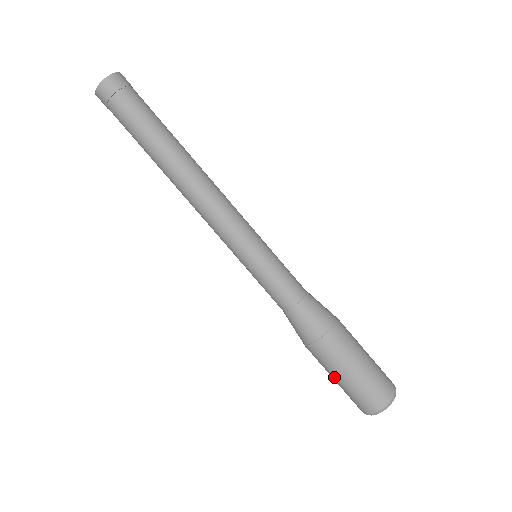
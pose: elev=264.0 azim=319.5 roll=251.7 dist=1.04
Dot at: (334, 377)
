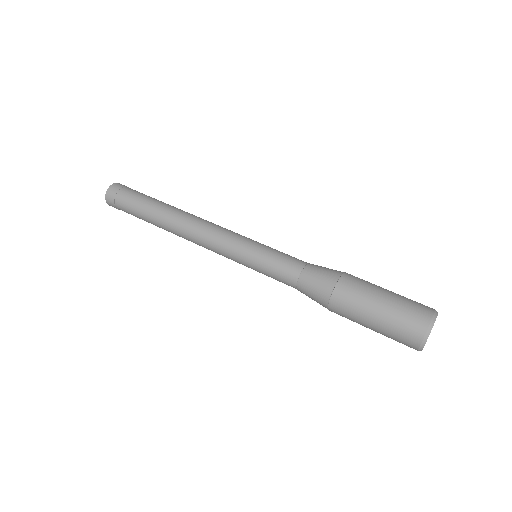
Dot at: (368, 323)
